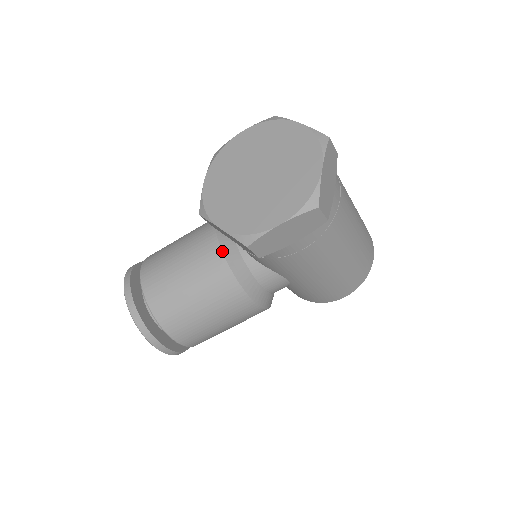
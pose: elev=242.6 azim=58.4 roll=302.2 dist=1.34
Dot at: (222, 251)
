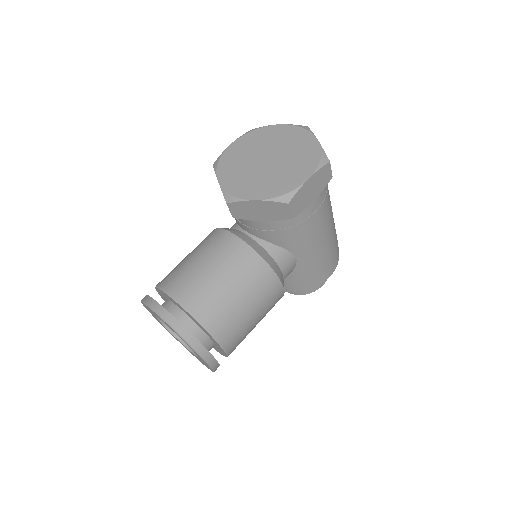
Dot at: (243, 241)
